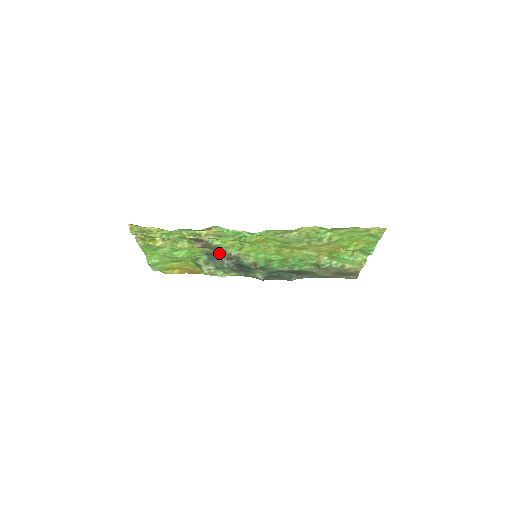
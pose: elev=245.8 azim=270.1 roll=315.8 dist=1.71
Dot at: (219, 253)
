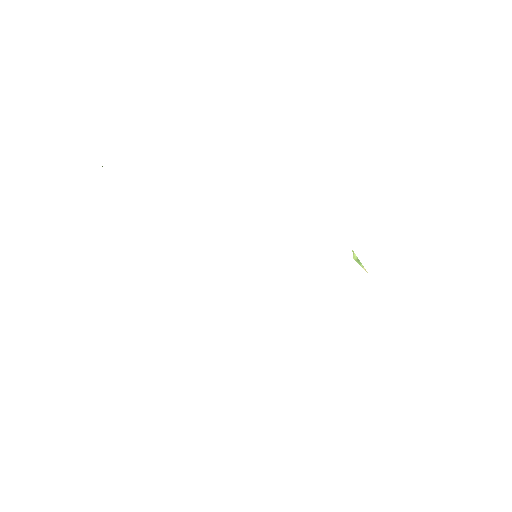
Dot at: occluded
